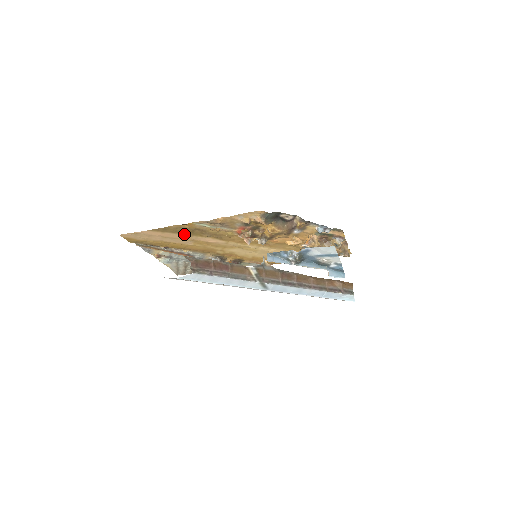
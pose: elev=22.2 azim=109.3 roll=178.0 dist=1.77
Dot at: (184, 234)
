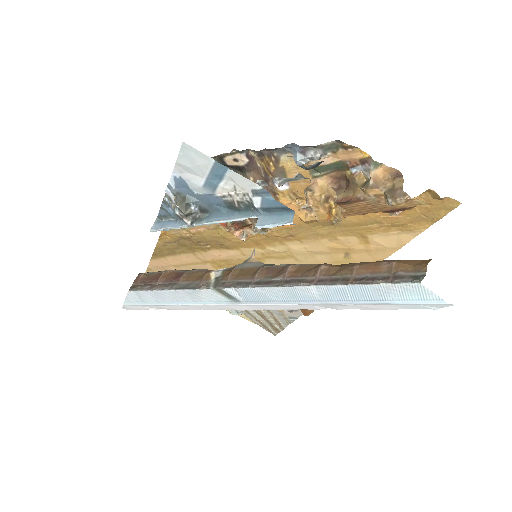
Dot at: (185, 253)
